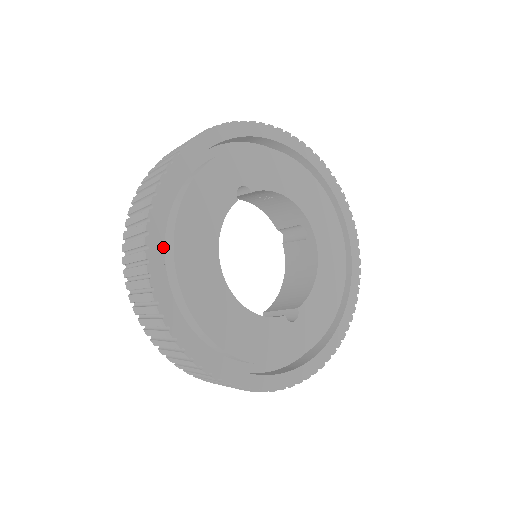
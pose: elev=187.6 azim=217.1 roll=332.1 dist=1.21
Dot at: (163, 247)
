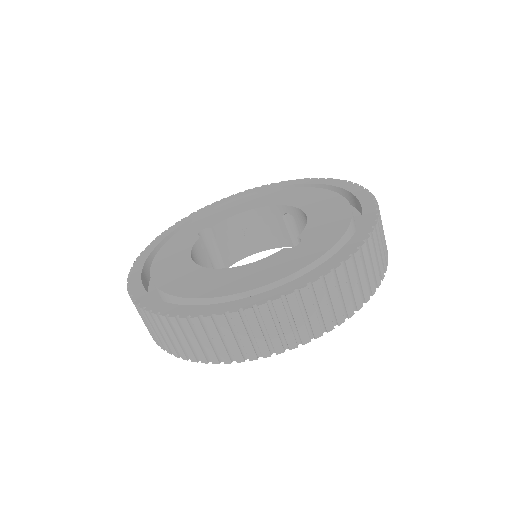
Dot at: (157, 294)
